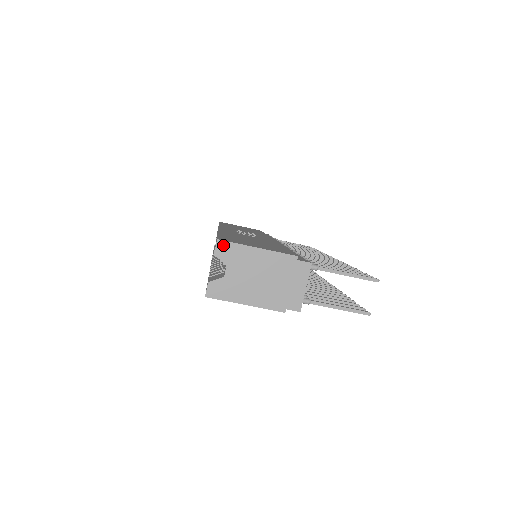
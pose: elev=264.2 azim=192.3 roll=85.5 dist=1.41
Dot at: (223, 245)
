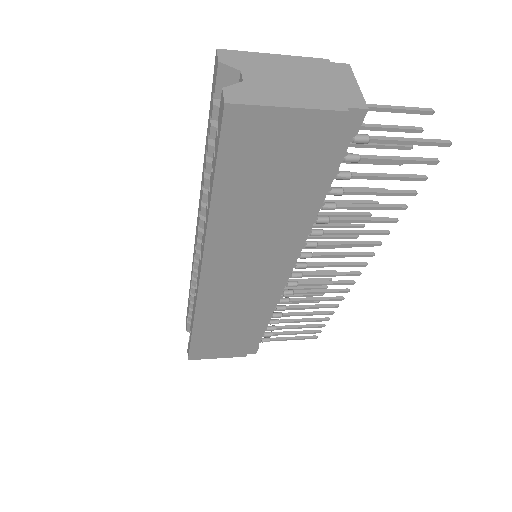
Dot at: (227, 53)
